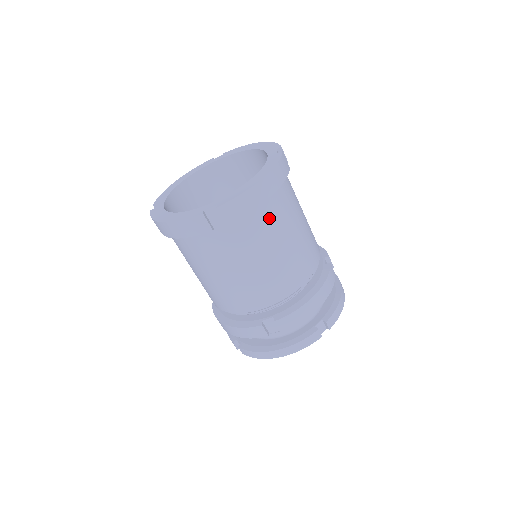
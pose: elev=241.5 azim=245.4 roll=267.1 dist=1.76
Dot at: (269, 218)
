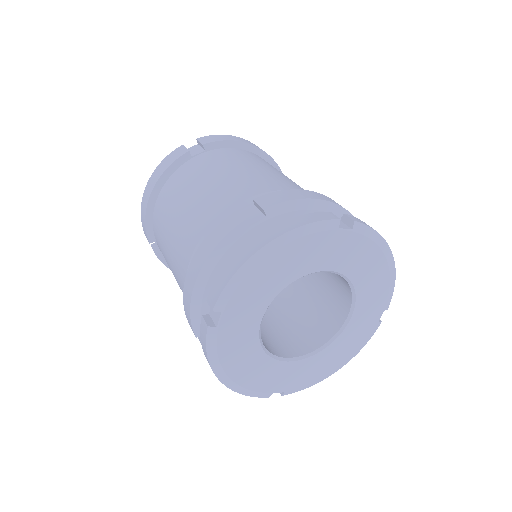
Dot at: (251, 156)
